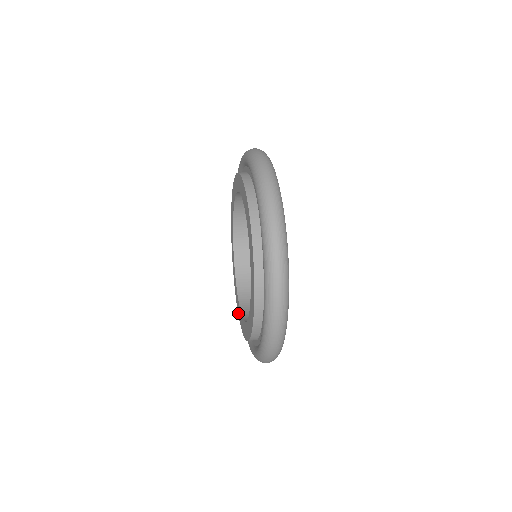
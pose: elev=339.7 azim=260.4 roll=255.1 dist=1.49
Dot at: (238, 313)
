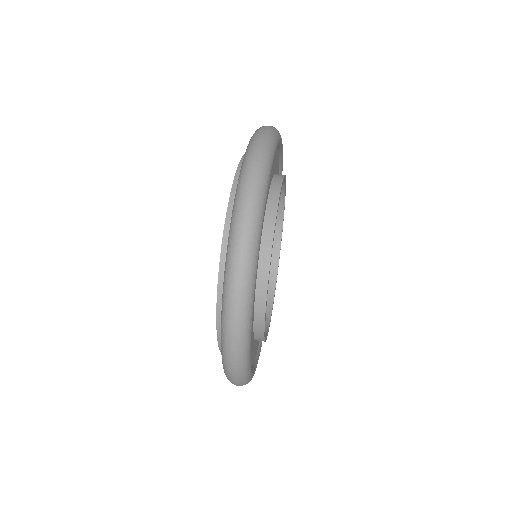
Dot at: occluded
